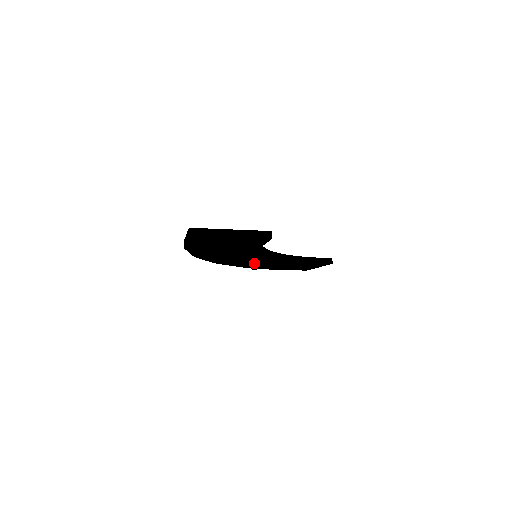
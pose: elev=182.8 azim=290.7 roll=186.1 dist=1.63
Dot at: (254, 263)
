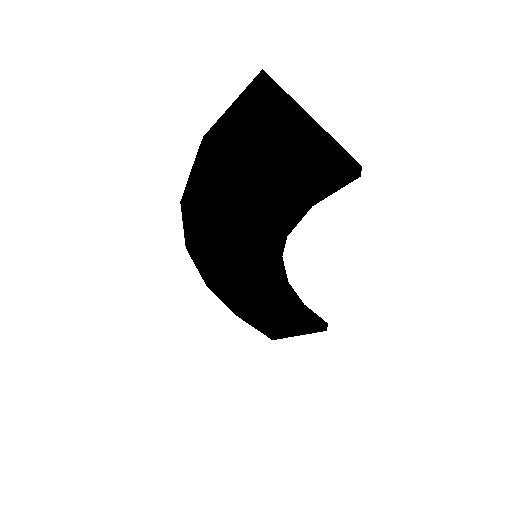
Dot at: (236, 277)
